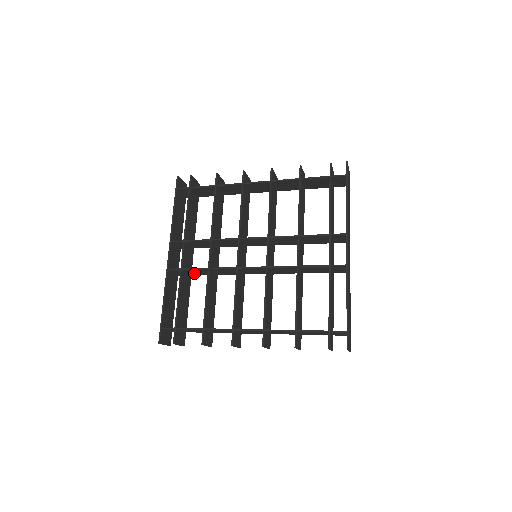
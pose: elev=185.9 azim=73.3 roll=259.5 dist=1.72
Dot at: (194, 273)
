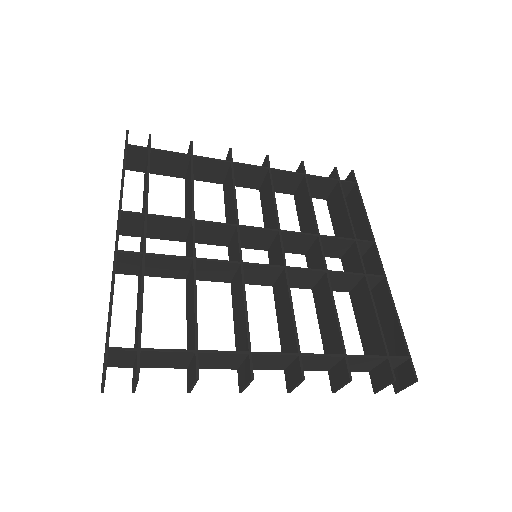
Dot at: (153, 269)
